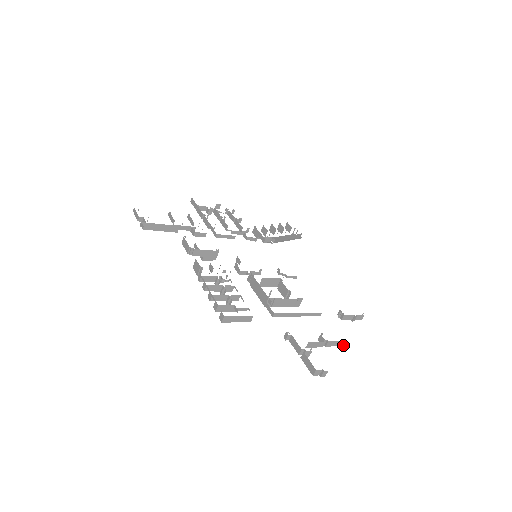
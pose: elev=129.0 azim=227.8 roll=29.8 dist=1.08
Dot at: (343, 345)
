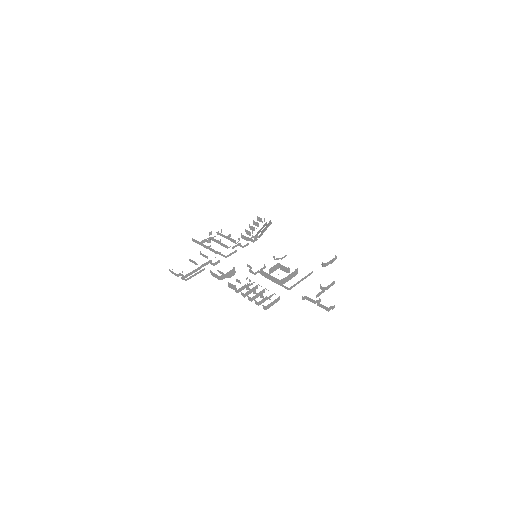
Dot at: occluded
